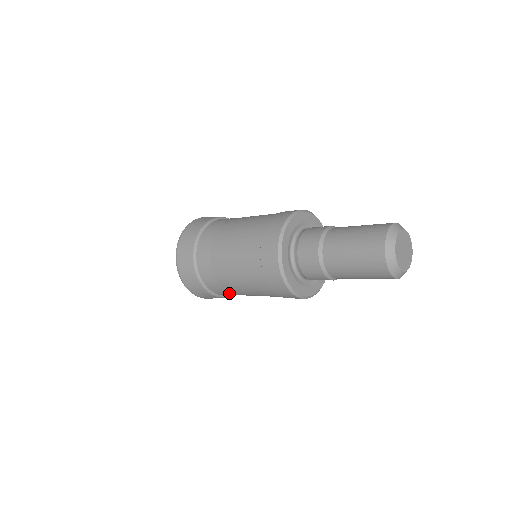
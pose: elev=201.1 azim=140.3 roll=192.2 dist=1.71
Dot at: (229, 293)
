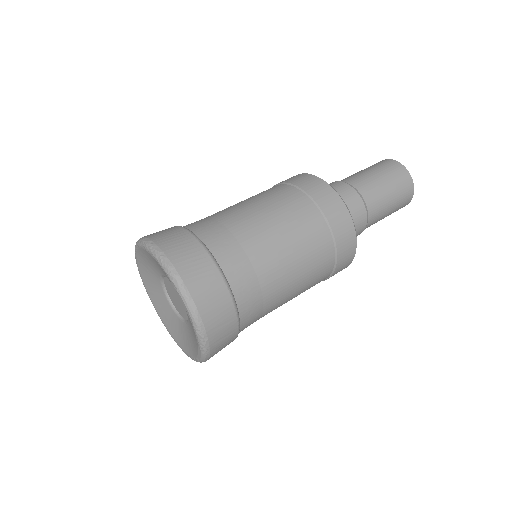
Dot at: occluded
